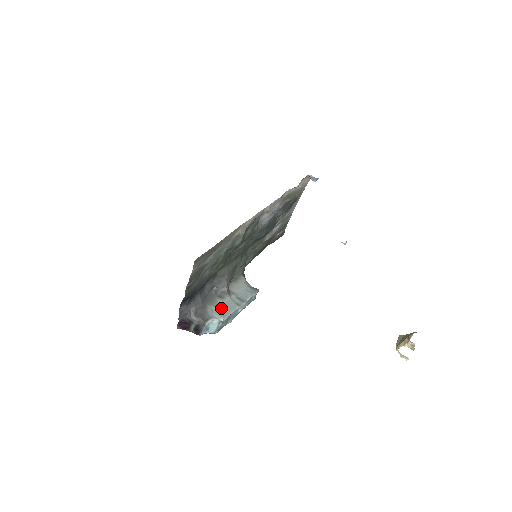
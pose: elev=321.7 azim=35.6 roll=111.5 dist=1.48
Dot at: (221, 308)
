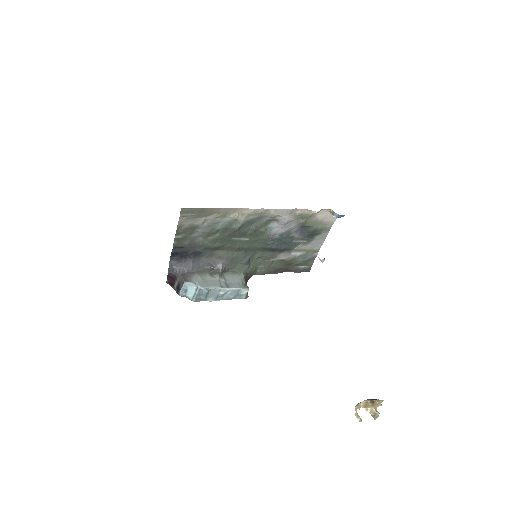
Dot at: (205, 281)
